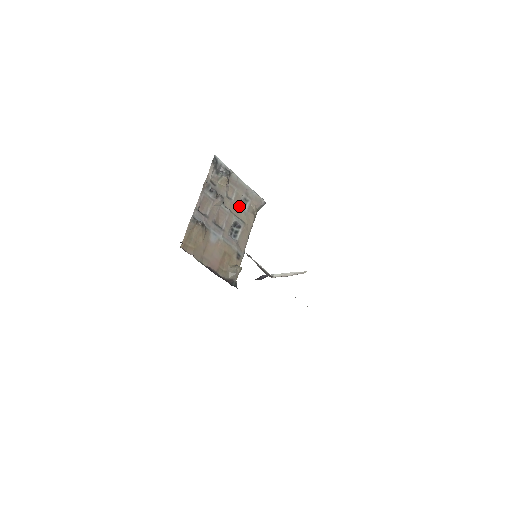
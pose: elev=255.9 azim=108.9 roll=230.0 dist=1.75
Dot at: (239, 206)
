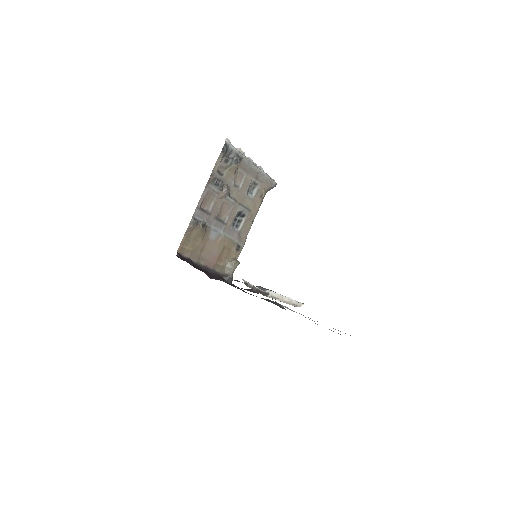
Dot at: (246, 192)
